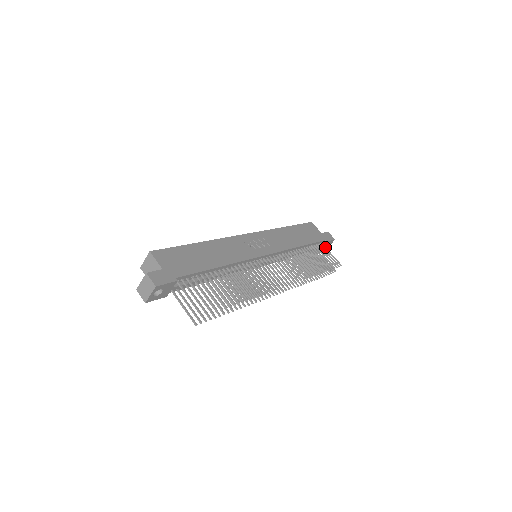
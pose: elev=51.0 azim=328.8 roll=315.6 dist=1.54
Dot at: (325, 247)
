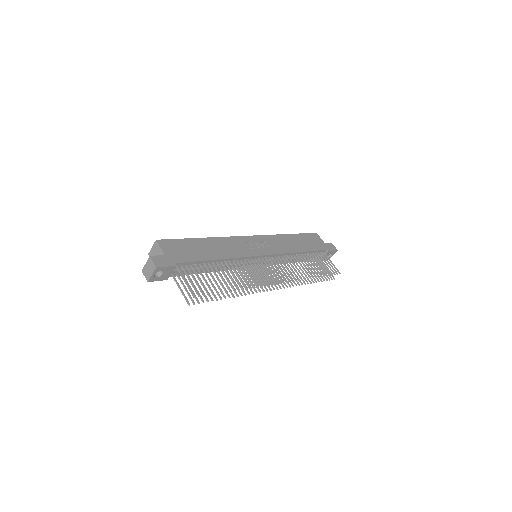
Dot at: (326, 256)
